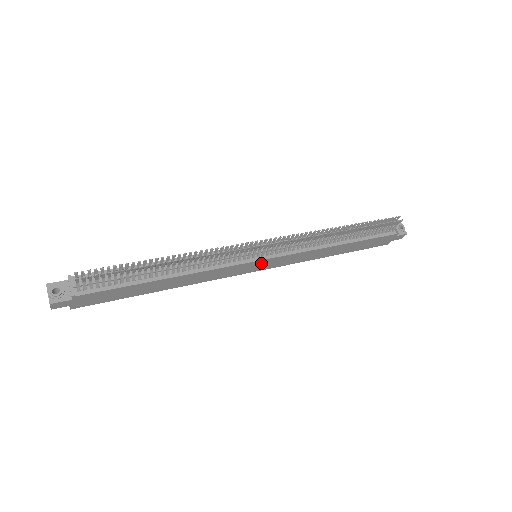
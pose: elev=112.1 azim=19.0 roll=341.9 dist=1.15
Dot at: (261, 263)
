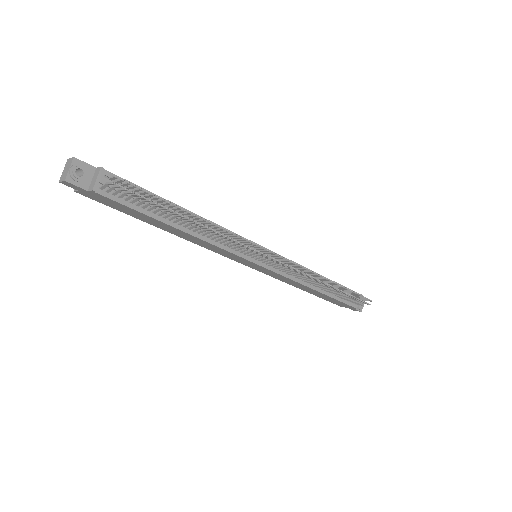
Dot at: (256, 265)
